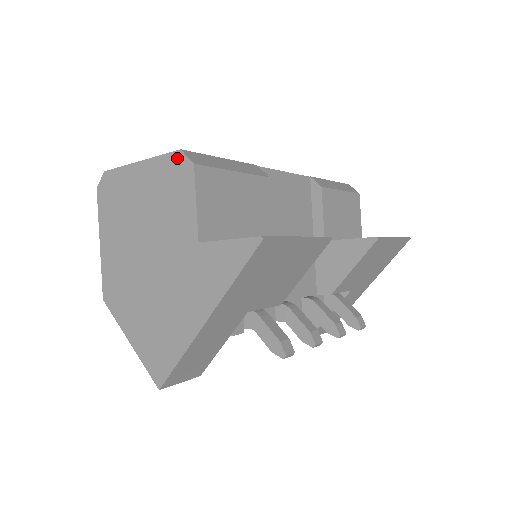
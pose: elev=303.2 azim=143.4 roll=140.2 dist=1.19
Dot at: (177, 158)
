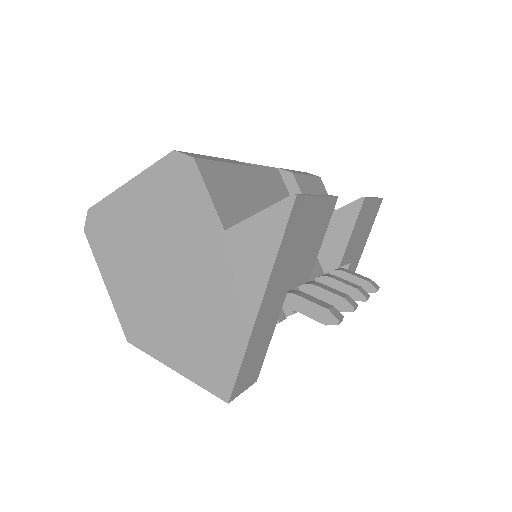
Dot at: (172, 160)
